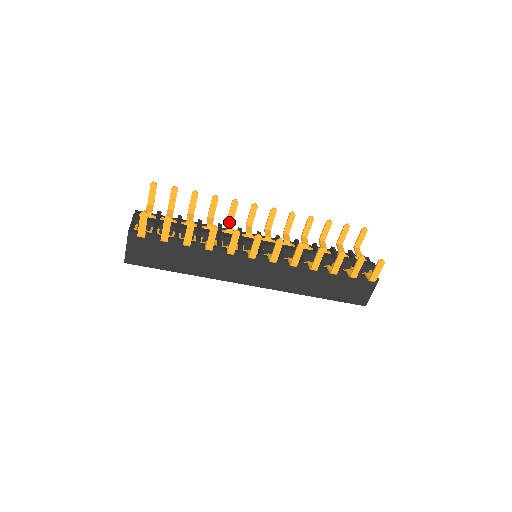
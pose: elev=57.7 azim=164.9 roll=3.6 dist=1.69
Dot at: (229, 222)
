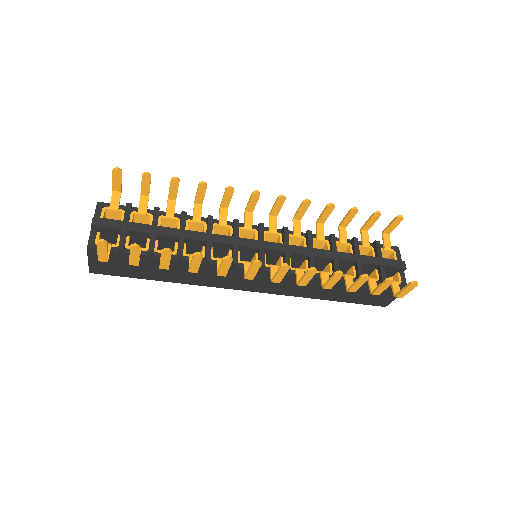
Dot at: (222, 210)
